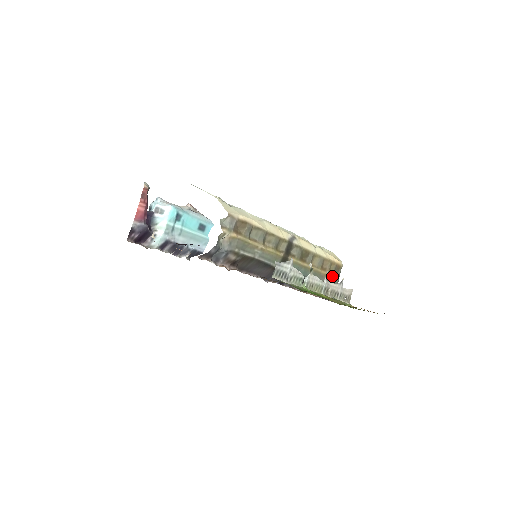
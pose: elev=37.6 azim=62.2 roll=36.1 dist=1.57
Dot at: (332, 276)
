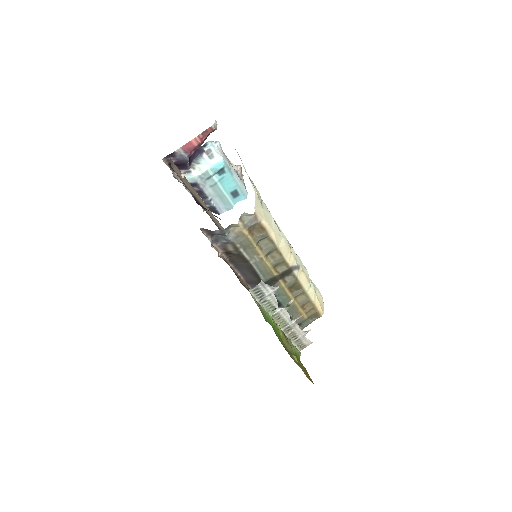
Dot at: (306, 318)
